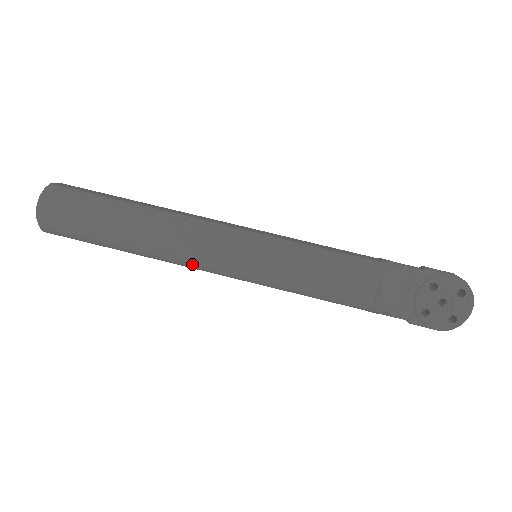
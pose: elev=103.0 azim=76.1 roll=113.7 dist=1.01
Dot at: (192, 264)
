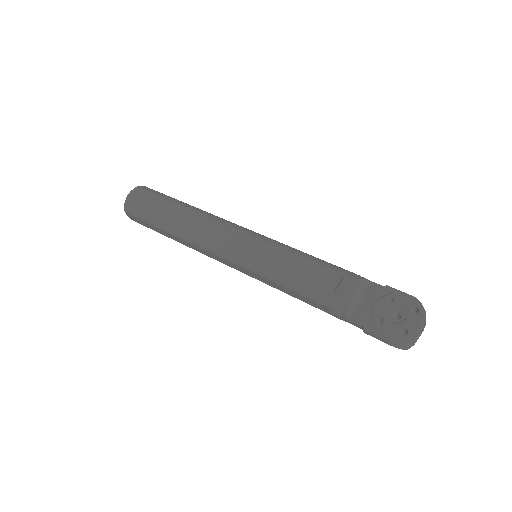
Dot at: (207, 243)
